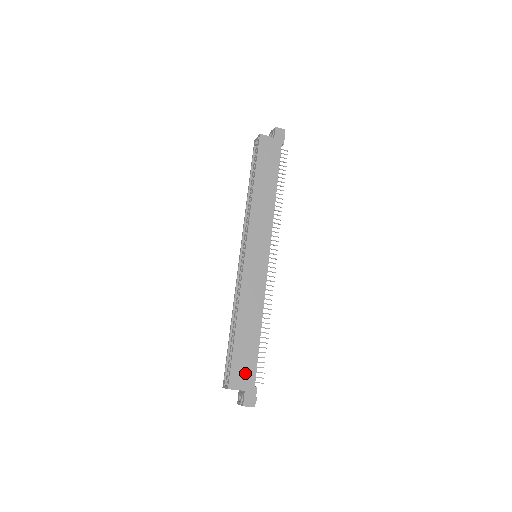
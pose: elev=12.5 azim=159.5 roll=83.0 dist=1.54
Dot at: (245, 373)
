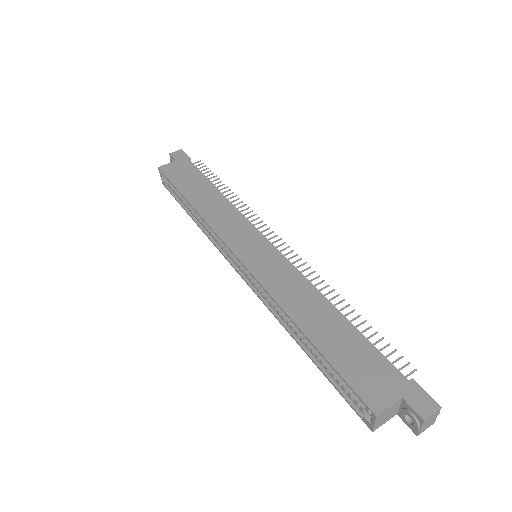
Dot at: (376, 376)
